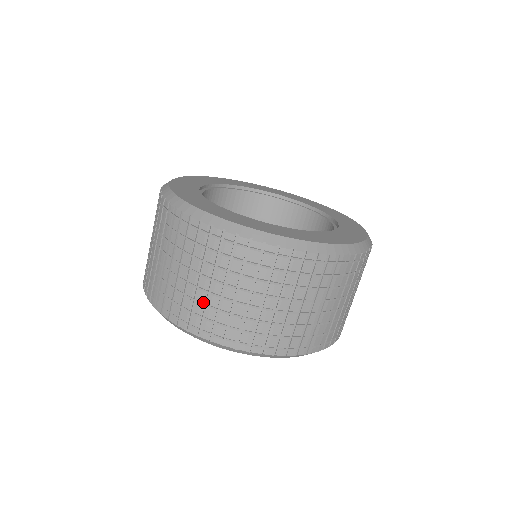
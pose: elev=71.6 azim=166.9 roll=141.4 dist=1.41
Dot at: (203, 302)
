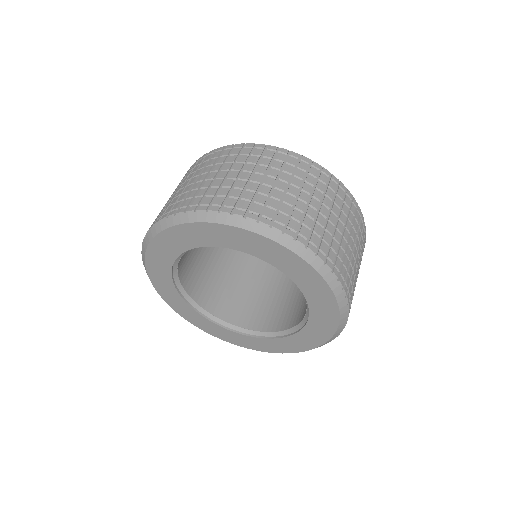
Dot at: (197, 188)
